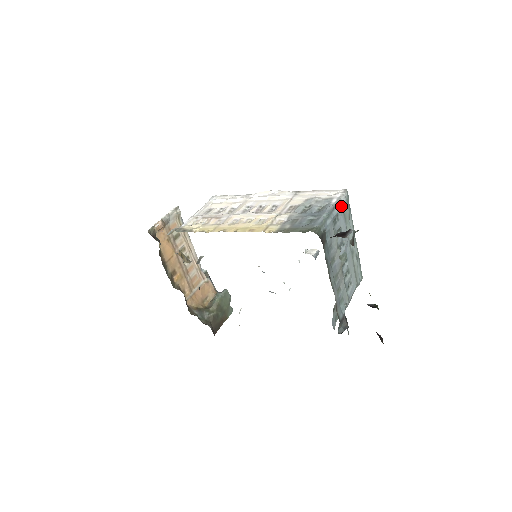
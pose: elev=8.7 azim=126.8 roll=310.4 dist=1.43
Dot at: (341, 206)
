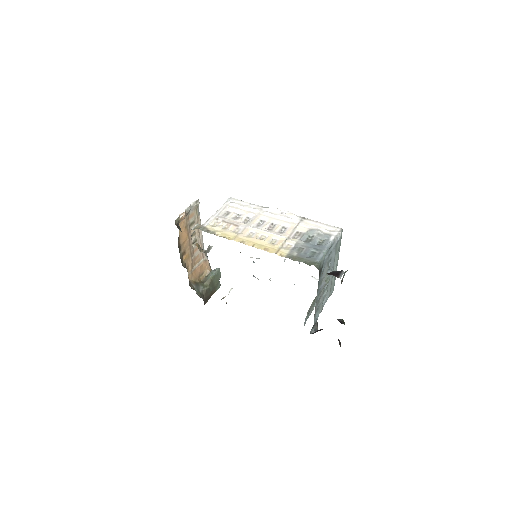
Dot at: (336, 243)
